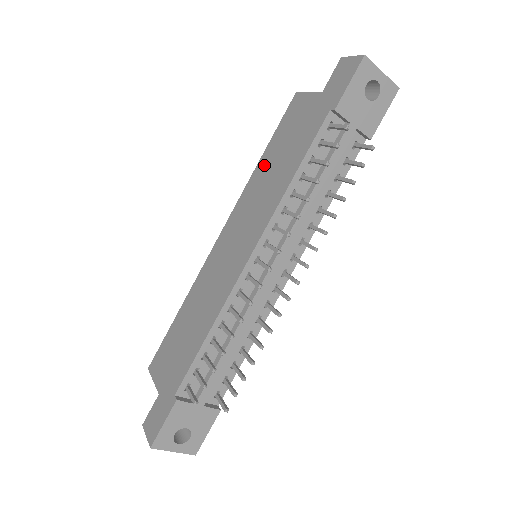
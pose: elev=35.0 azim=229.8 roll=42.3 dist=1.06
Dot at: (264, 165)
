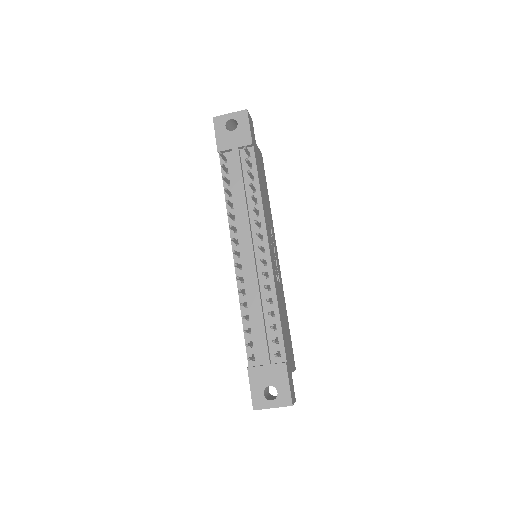
Dot at: occluded
